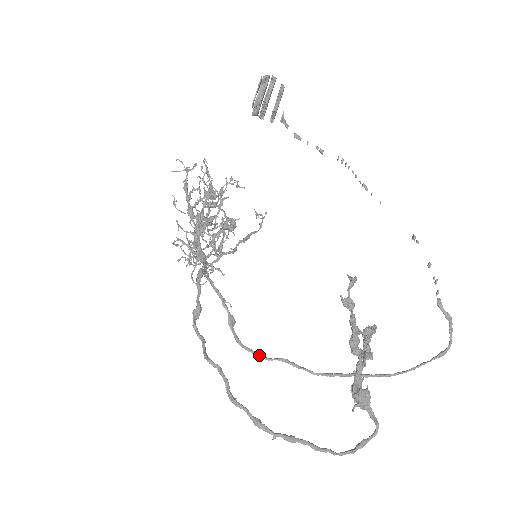
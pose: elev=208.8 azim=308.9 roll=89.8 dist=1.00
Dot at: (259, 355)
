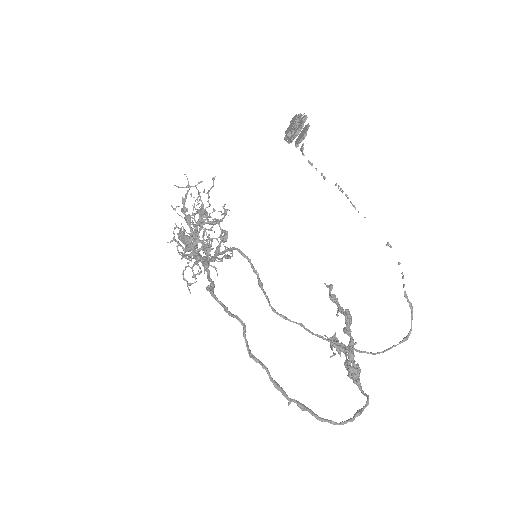
Dot at: (284, 316)
